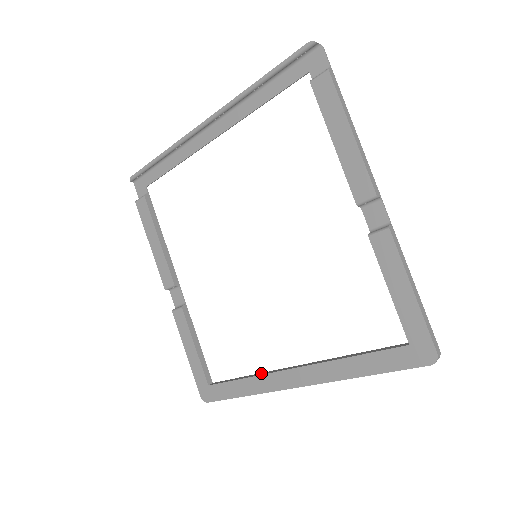
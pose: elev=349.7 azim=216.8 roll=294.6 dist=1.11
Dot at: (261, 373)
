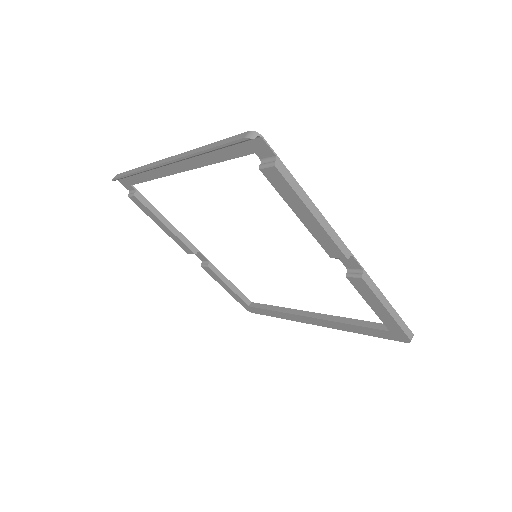
Dot at: (286, 309)
